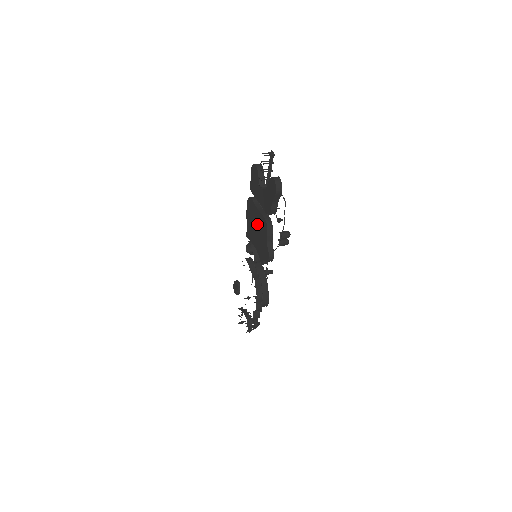
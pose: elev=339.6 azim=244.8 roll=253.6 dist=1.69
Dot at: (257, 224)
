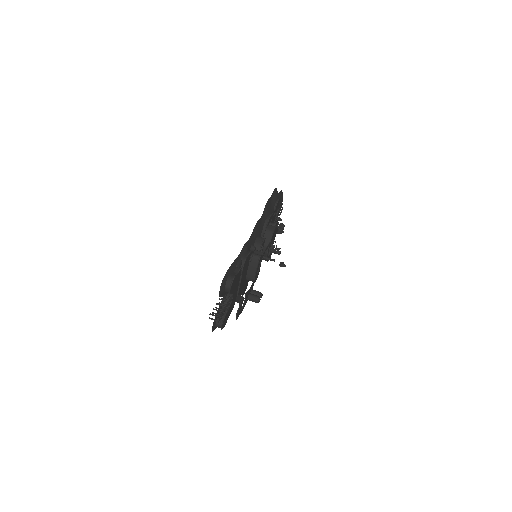
Dot at: occluded
